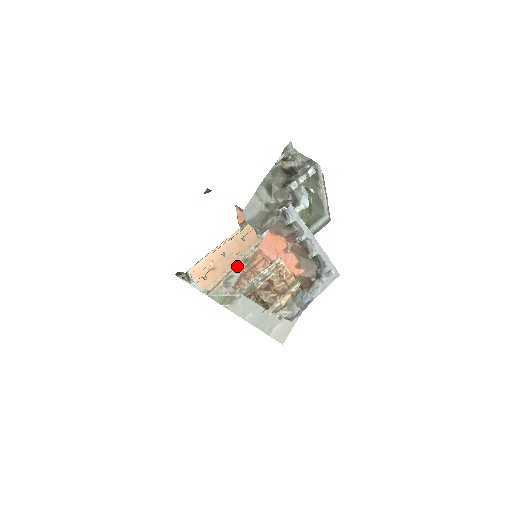
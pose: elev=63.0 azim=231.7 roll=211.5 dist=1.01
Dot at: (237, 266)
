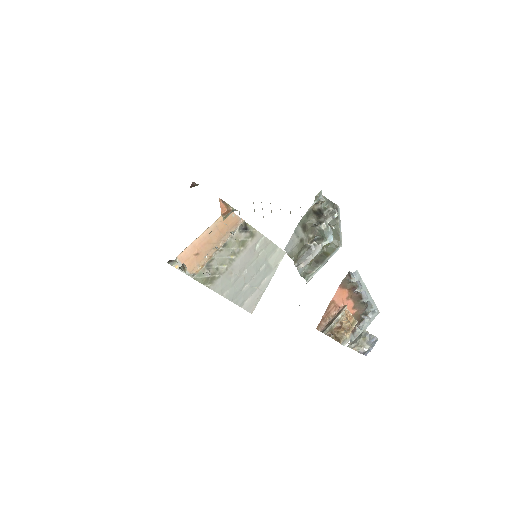
Dot at: (217, 250)
